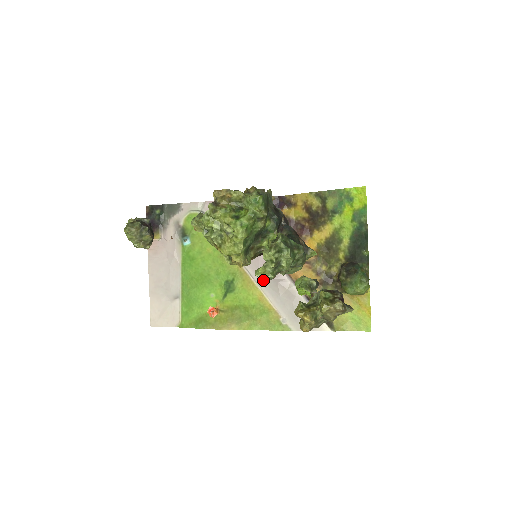
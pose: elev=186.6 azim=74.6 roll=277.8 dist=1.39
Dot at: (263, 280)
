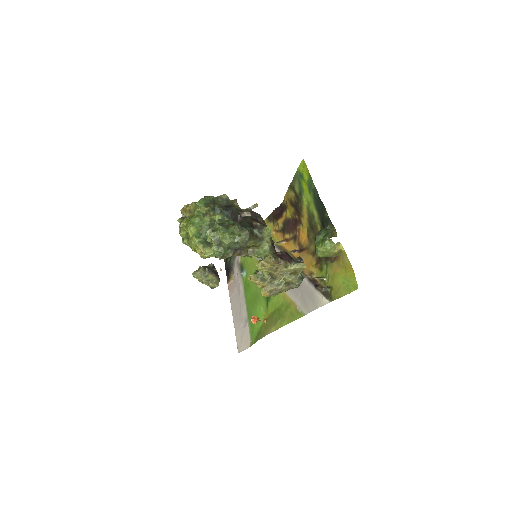
Dot at: occluded
